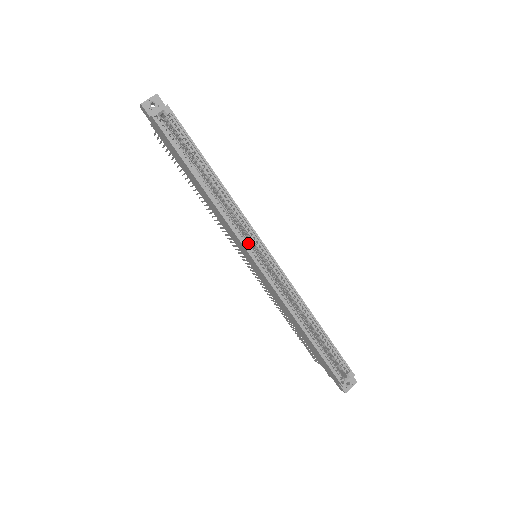
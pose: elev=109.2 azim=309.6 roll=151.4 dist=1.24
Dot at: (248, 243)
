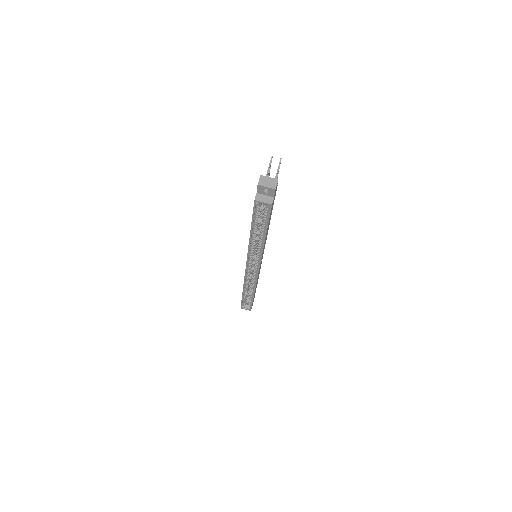
Dot at: (252, 261)
